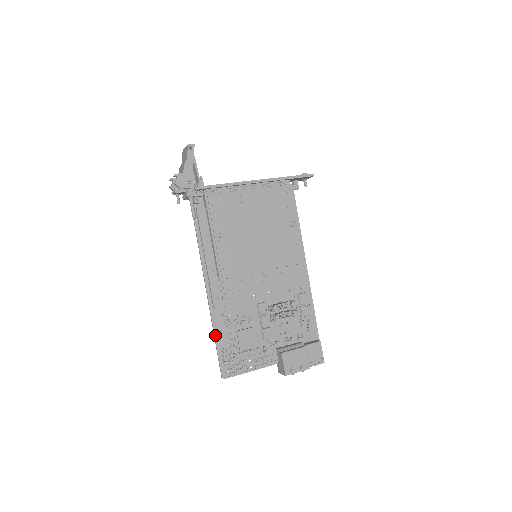
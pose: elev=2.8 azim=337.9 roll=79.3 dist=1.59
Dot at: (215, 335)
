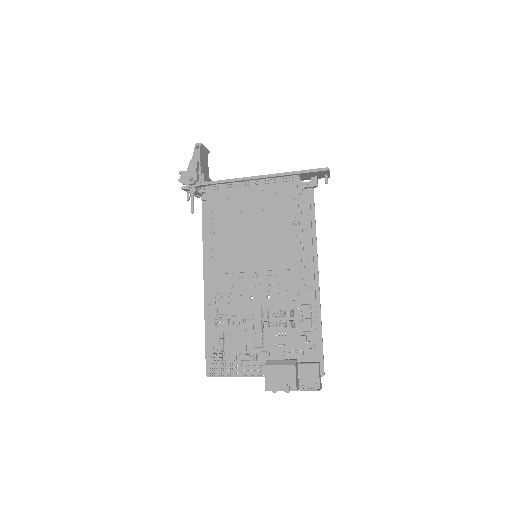
Dot at: (205, 331)
